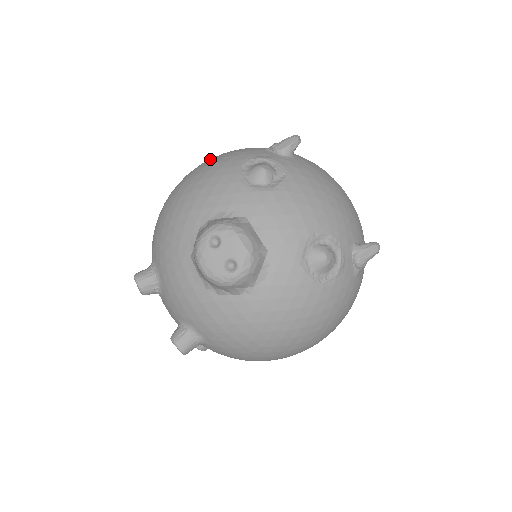
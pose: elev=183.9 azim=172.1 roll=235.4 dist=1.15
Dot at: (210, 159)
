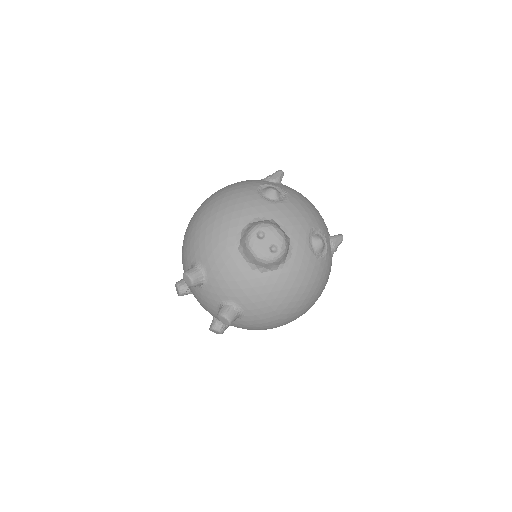
Dot at: (224, 188)
